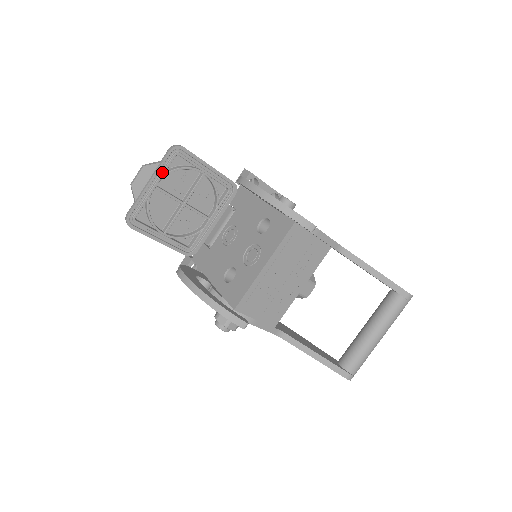
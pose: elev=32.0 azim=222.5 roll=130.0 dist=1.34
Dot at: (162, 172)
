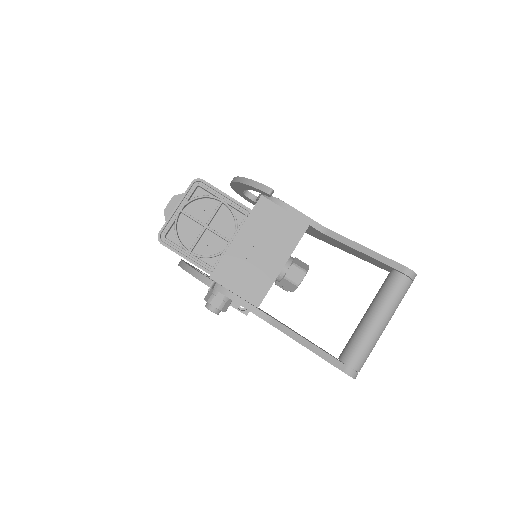
Dot at: (186, 199)
